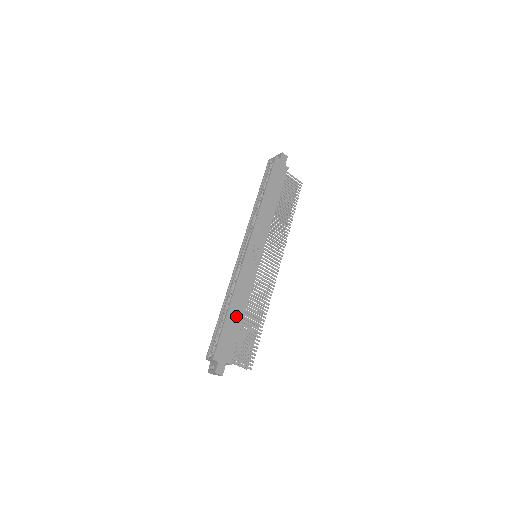
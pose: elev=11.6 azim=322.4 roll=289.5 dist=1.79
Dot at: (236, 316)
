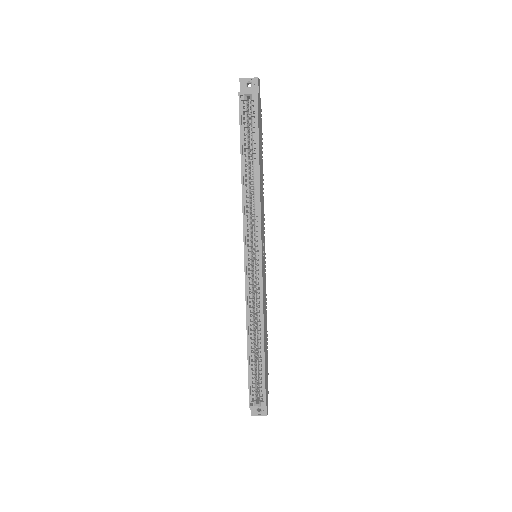
Dot at: (266, 346)
